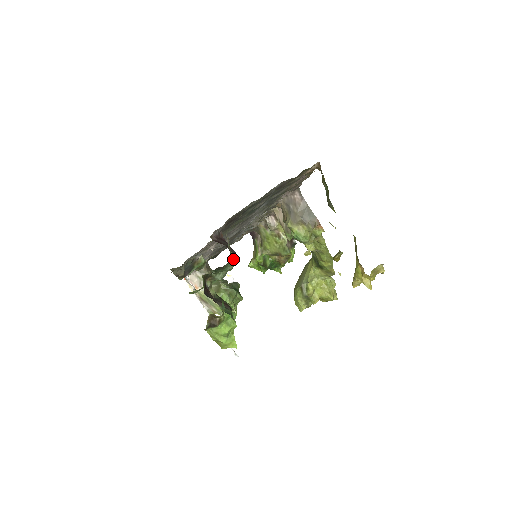
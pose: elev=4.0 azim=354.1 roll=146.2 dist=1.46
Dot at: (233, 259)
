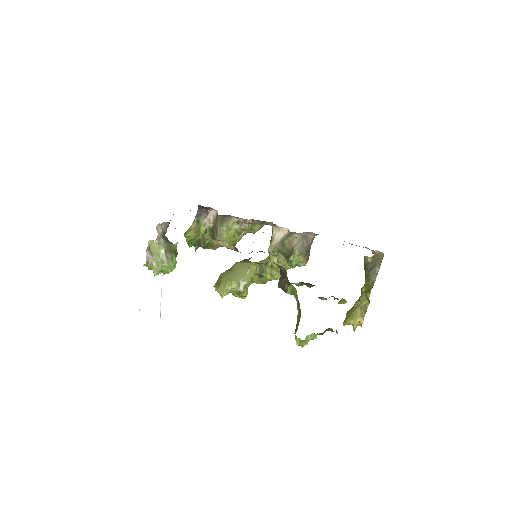
Dot at: occluded
